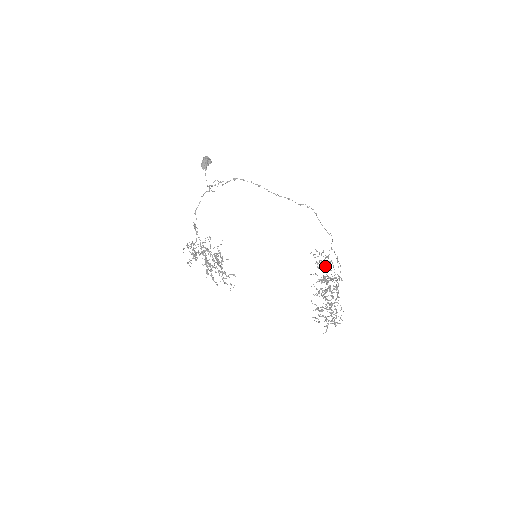
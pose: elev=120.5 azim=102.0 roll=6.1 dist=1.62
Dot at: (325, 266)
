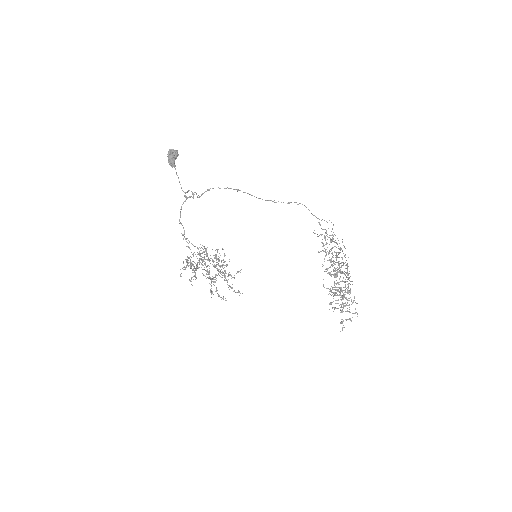
Dot at: occluded
